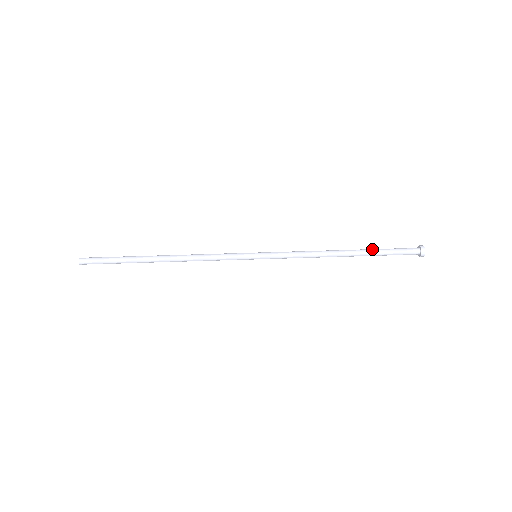
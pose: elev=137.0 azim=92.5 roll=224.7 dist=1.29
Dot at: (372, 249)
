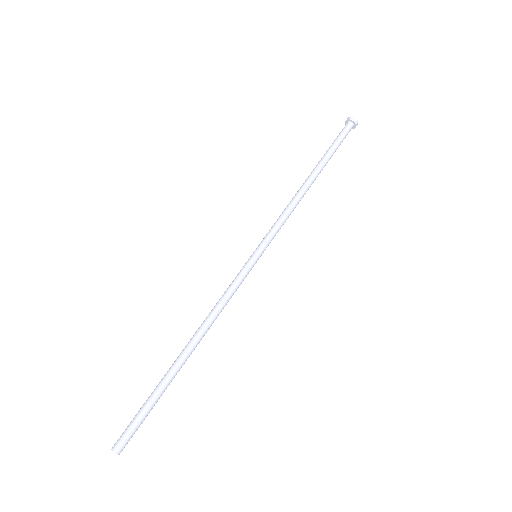
Dot at: (324, 156)
